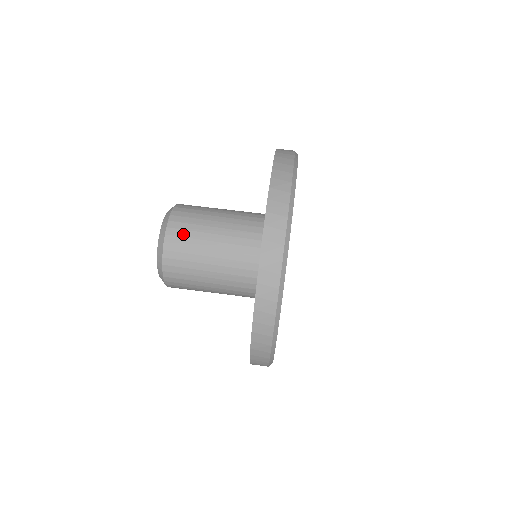
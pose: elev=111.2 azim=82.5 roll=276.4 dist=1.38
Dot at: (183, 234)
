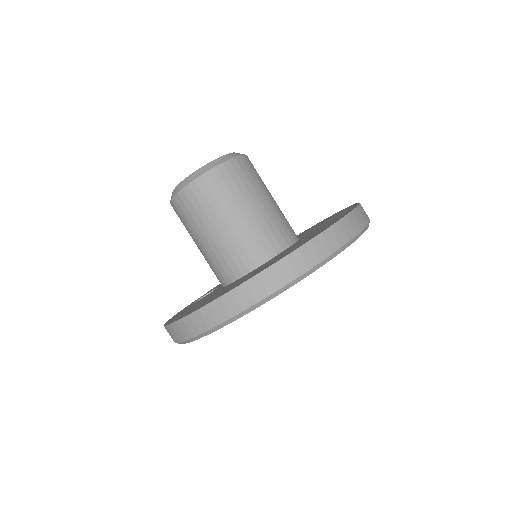
Dot at: (194, 204)
